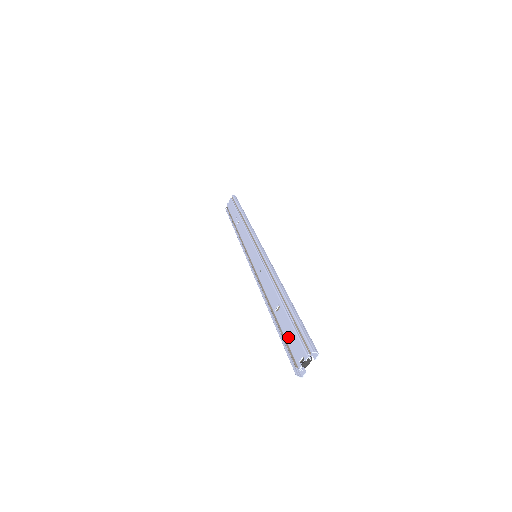
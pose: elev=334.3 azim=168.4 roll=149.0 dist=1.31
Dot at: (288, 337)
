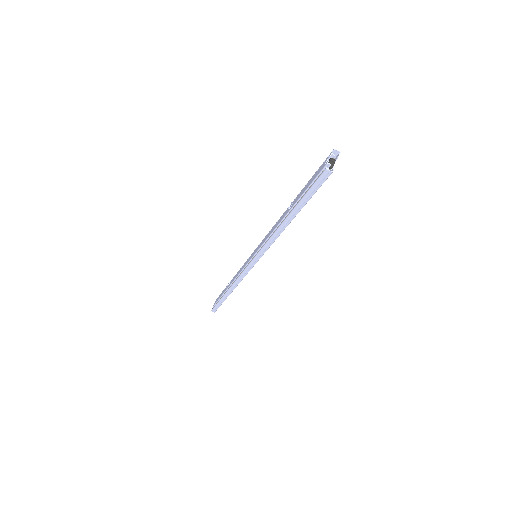
Dot at: (308, 184)
